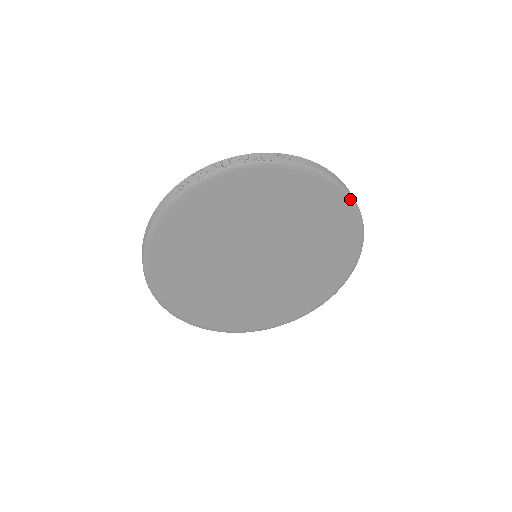
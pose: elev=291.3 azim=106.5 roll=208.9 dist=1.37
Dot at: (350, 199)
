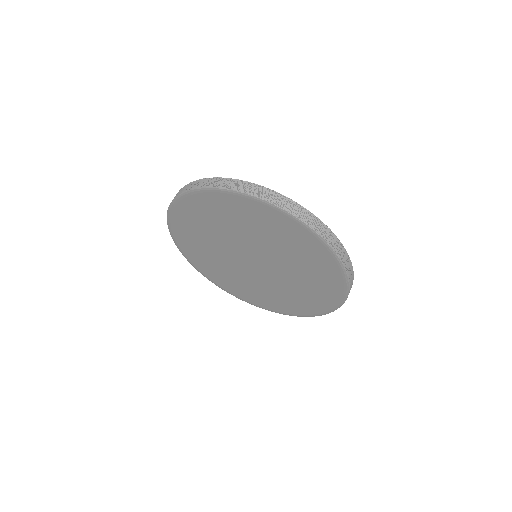
Dot at: (345, 277)
